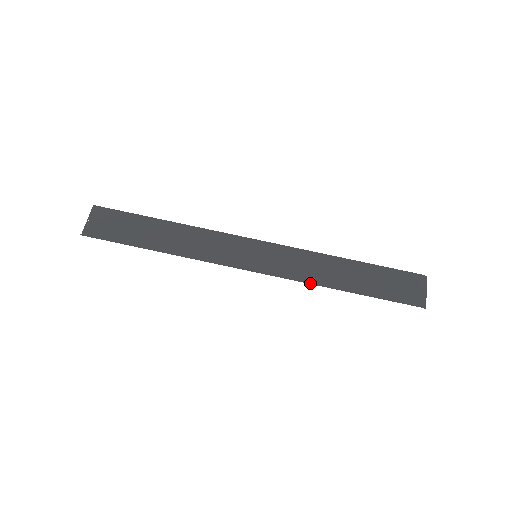
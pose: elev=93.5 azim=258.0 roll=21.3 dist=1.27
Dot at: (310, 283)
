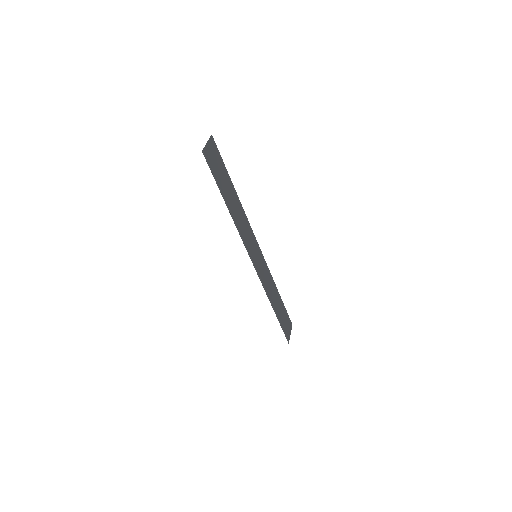
Dot at: (267, 294)
